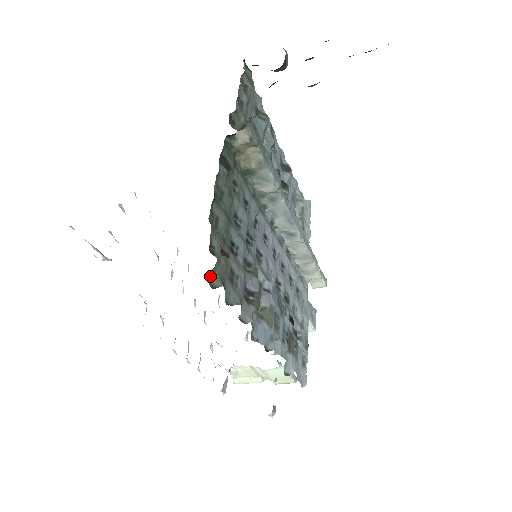
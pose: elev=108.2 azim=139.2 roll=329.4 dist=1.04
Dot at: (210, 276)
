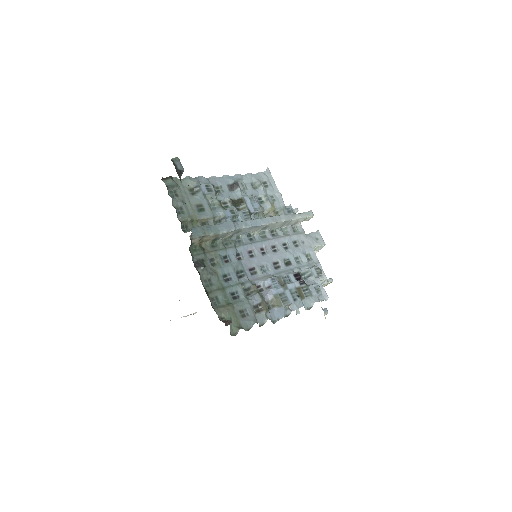
Dot at: (231, 333)
